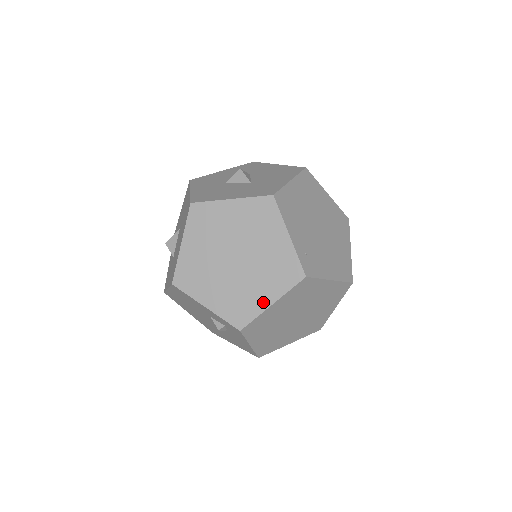
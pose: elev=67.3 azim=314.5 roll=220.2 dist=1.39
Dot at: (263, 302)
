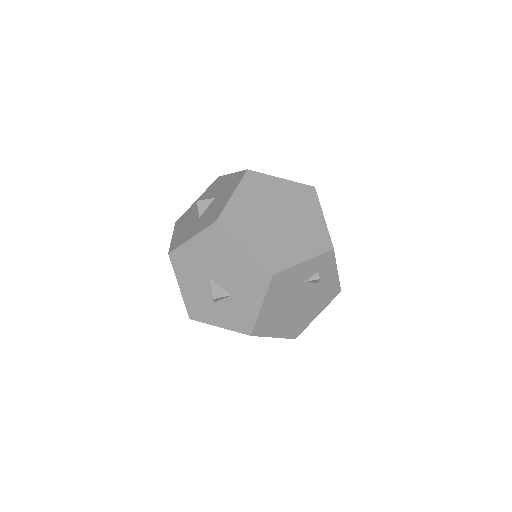
Dot at: (320, 221)
